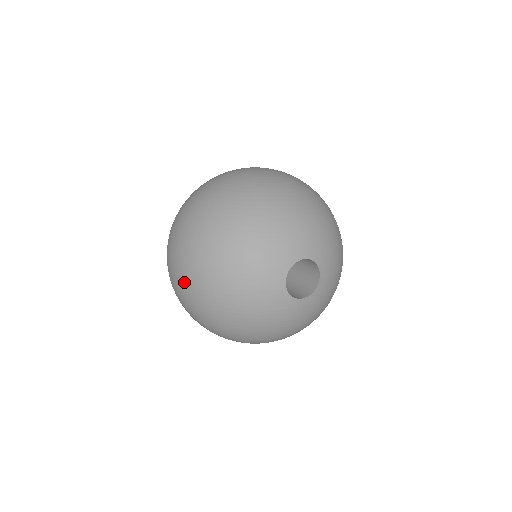
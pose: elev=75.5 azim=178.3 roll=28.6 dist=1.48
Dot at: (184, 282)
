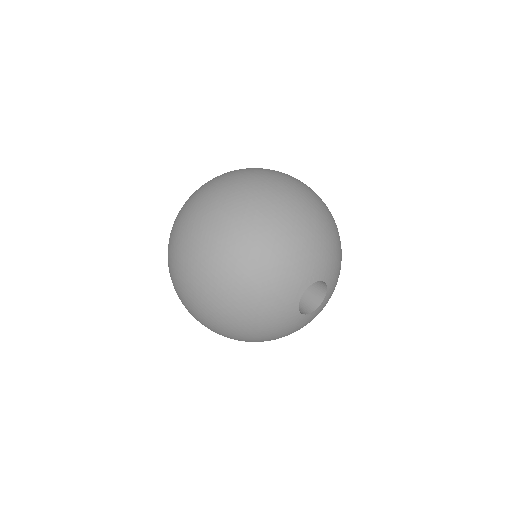
Dot at: (220, 228)
